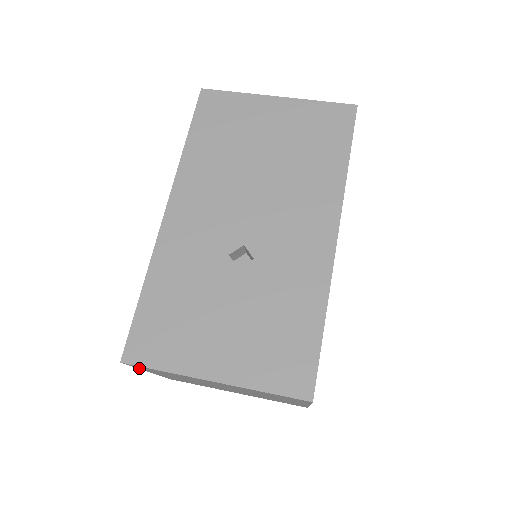
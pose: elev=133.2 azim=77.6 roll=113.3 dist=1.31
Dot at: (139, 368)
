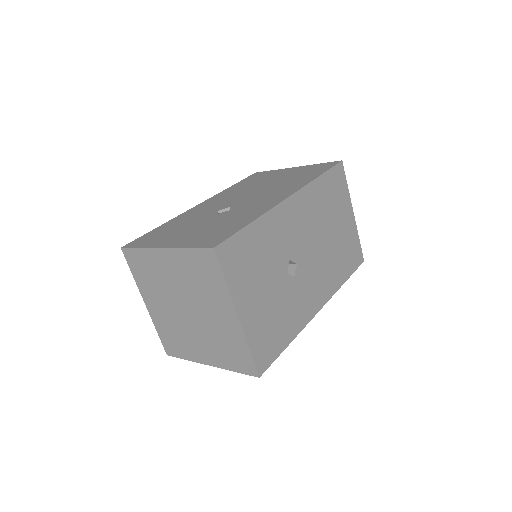
Dot at: (134, 275)
